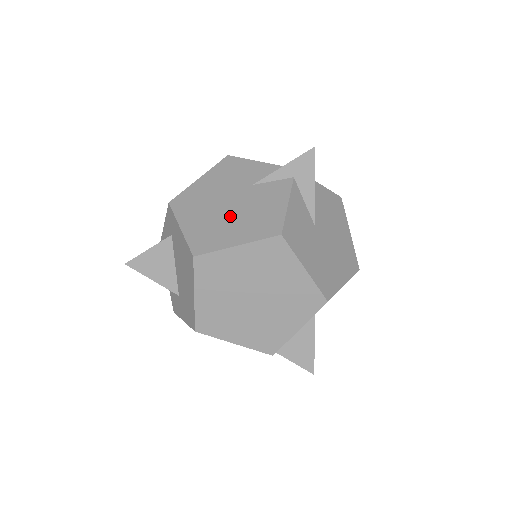
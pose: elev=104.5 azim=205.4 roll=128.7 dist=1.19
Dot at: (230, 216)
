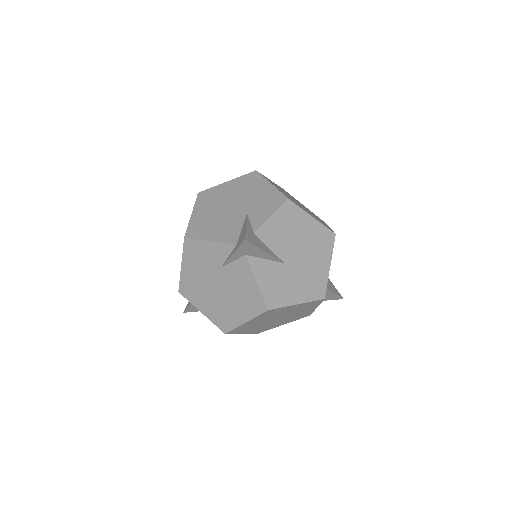
Dot at: (225, 299)
